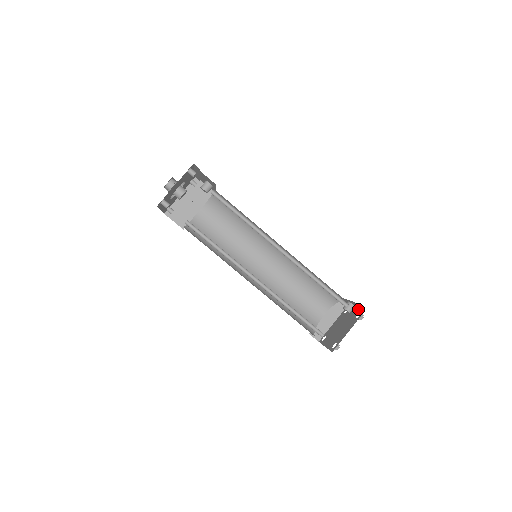
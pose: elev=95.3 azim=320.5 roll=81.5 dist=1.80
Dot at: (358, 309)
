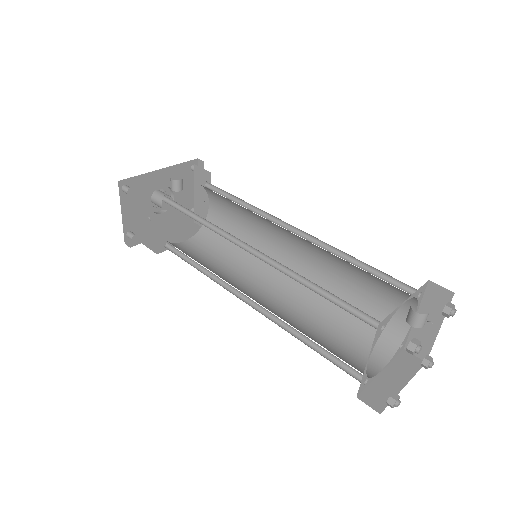
Dot at: occluded
